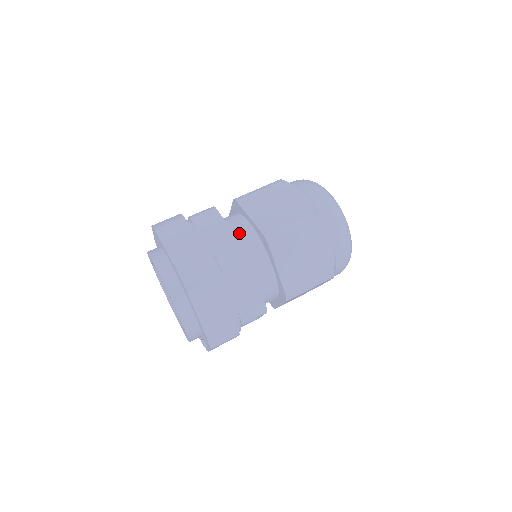
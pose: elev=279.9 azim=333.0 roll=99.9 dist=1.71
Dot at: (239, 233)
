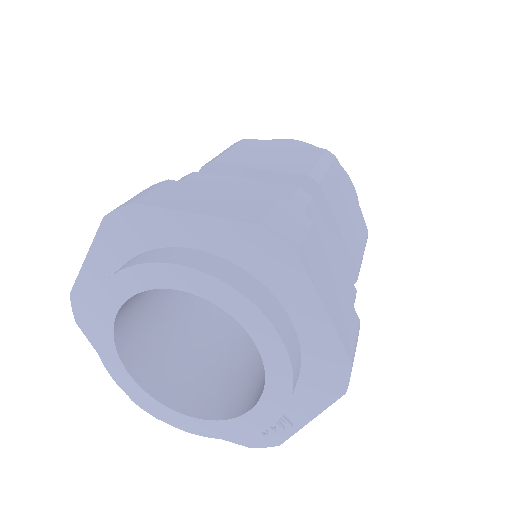
Dot at: occluded
